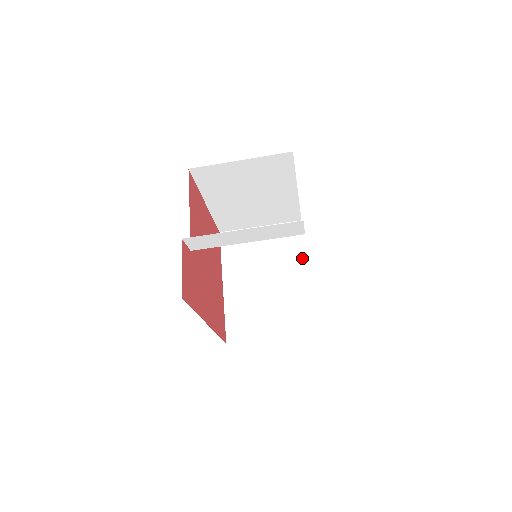
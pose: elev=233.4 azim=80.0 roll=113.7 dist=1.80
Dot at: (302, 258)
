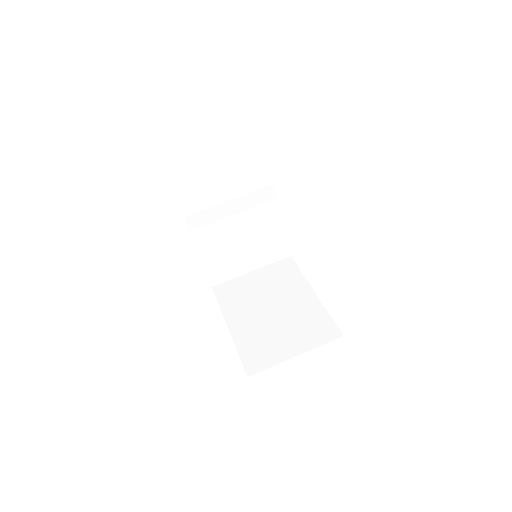
Dot at: occluded
